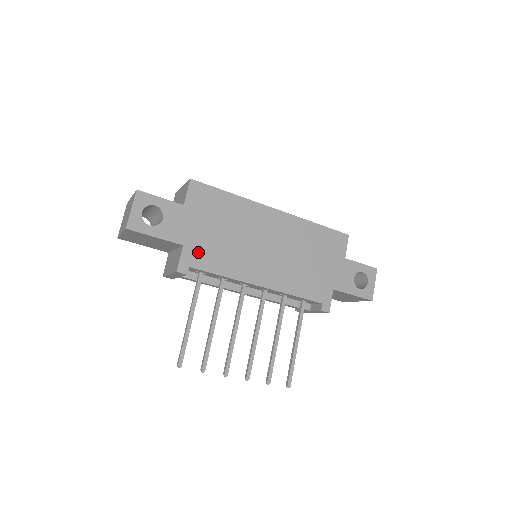
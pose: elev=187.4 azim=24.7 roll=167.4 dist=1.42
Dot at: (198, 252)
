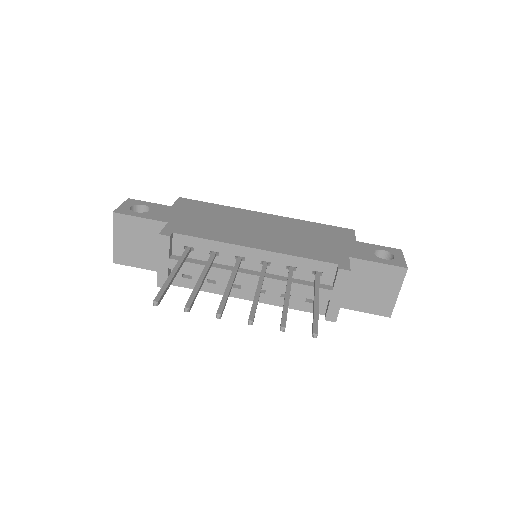
Dot at: (183, 227)
